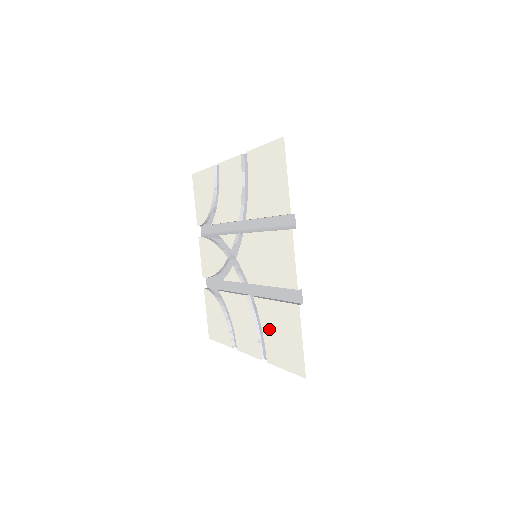
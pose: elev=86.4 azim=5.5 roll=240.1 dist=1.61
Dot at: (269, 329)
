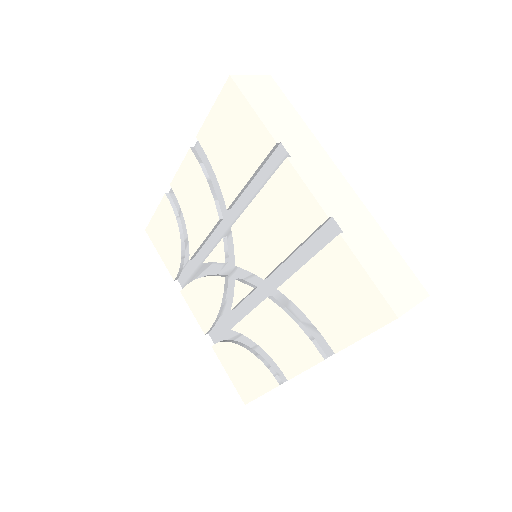
Dot at: (316, 306)
